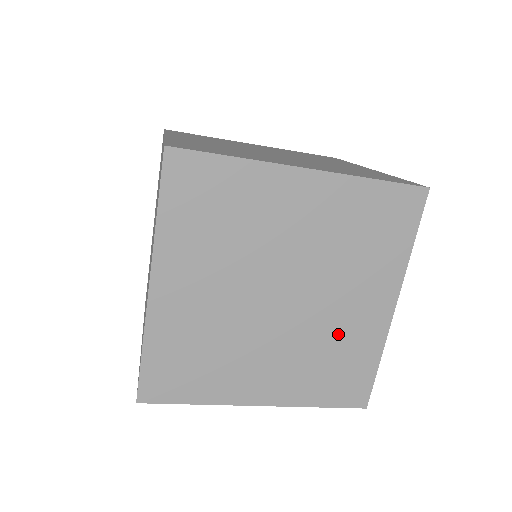
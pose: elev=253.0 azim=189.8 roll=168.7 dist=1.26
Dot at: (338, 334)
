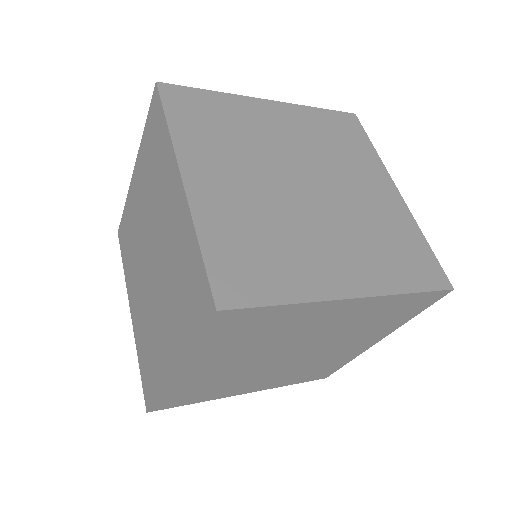
Dot at: (325, 359)
